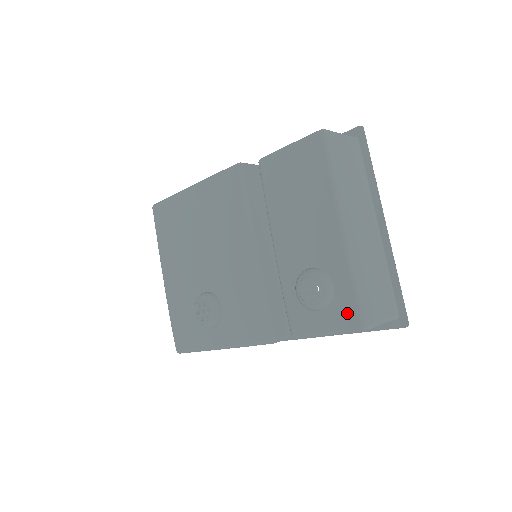
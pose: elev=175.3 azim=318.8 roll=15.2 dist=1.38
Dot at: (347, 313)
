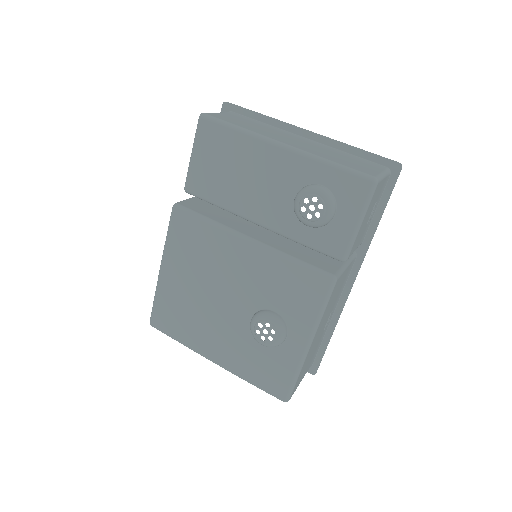
Dot at: (352, 188)
